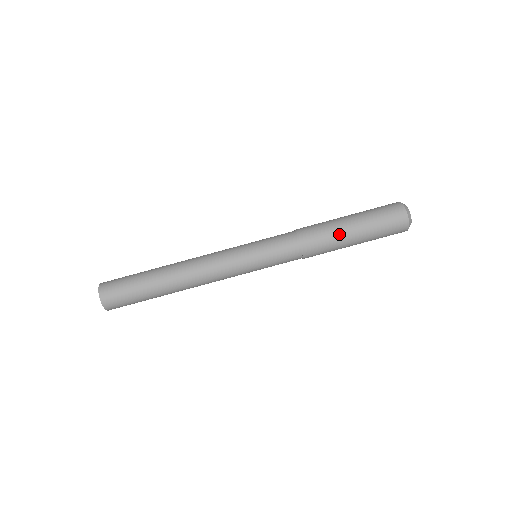
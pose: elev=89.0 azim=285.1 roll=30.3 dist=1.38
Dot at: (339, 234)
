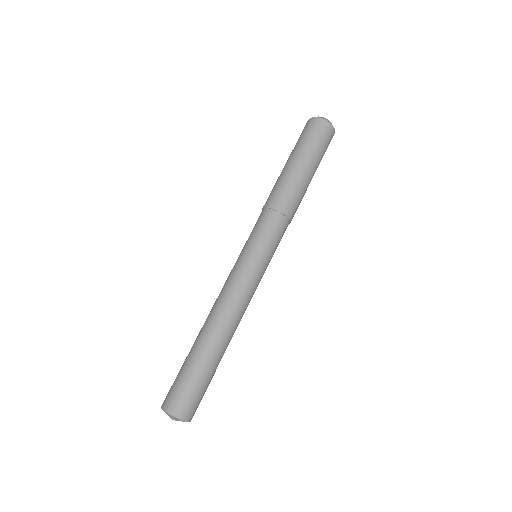
Dot at: (282, 174)
